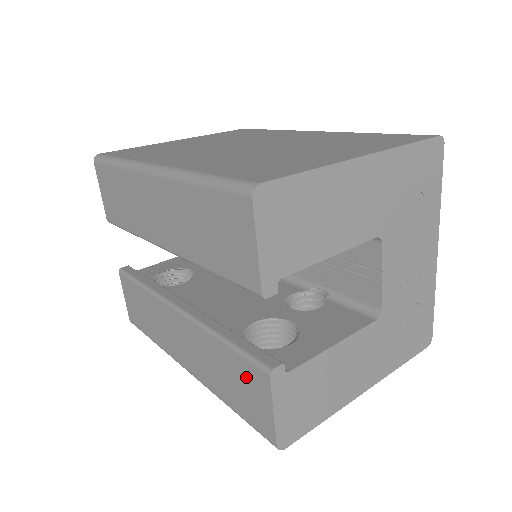
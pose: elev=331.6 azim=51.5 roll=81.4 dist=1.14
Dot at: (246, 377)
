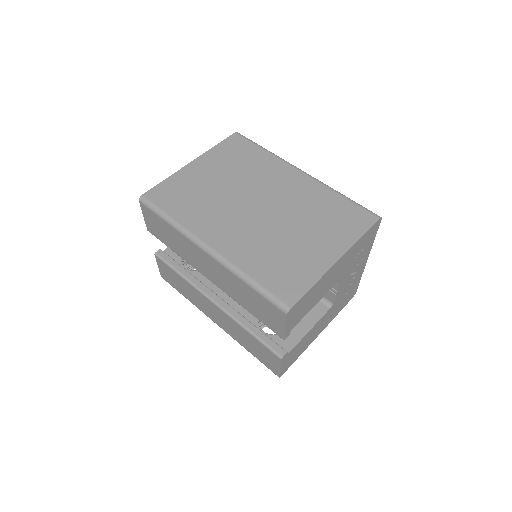
Dot at: (265, 352)
